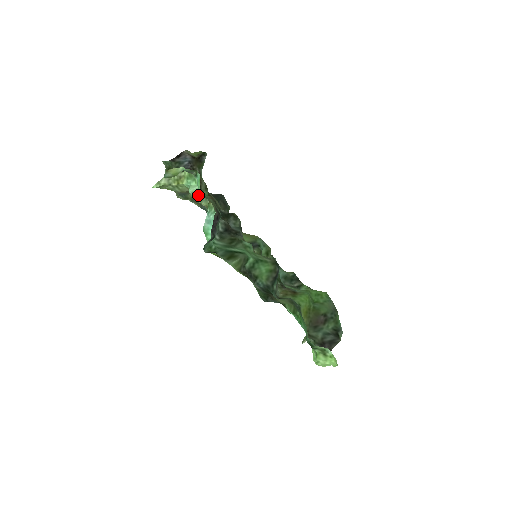
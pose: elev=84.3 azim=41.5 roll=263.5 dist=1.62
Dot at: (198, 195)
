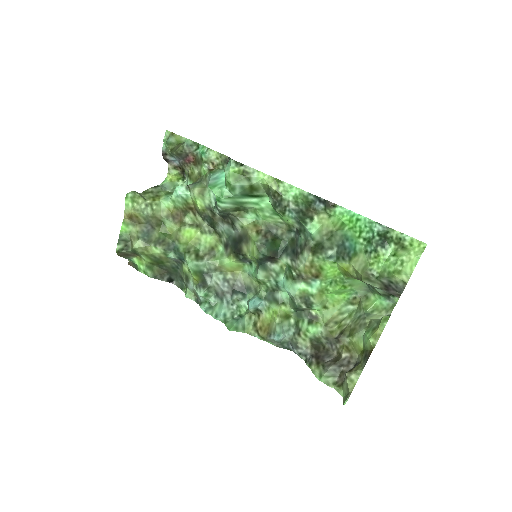
Dot at: (189, 185)
